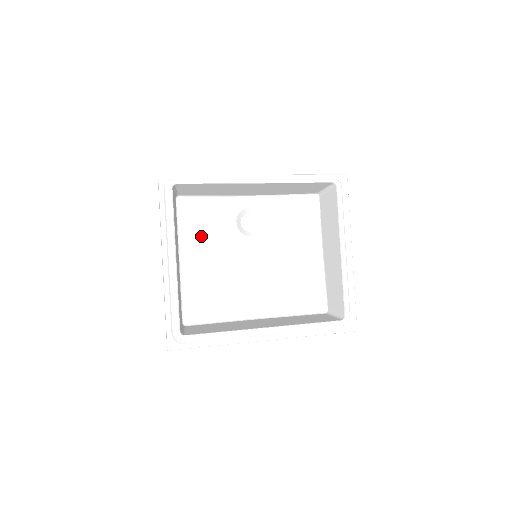
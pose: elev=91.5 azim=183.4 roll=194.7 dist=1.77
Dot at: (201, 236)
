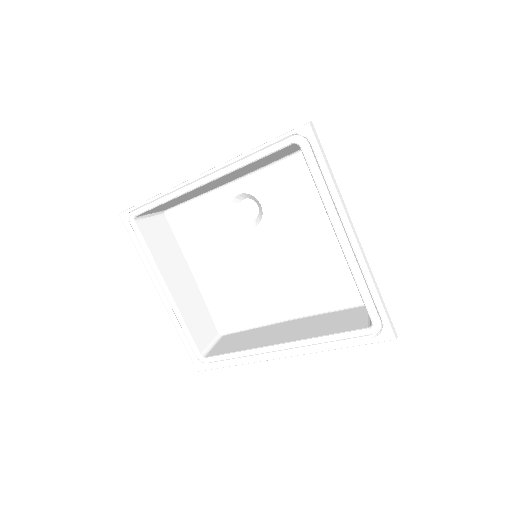
Dot at: (204, 243)
